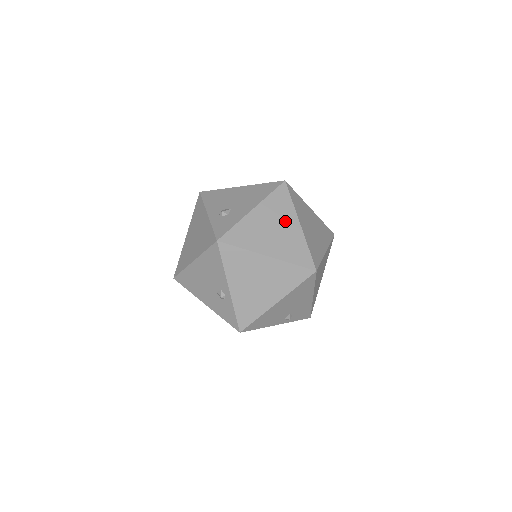
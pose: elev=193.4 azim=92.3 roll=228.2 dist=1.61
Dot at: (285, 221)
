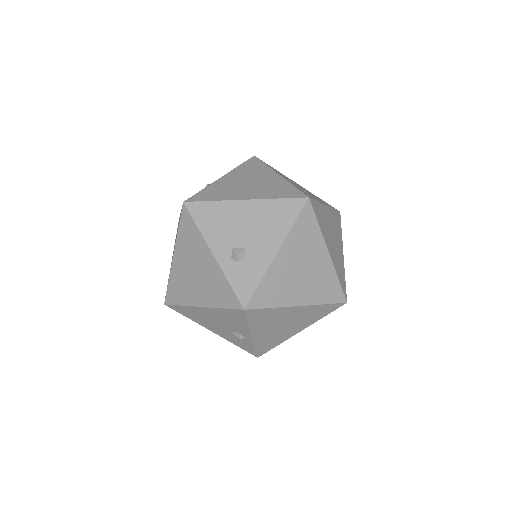
Dot at: (313, 255)
